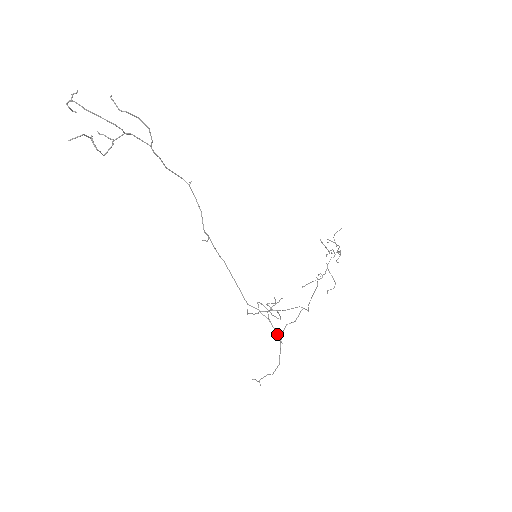
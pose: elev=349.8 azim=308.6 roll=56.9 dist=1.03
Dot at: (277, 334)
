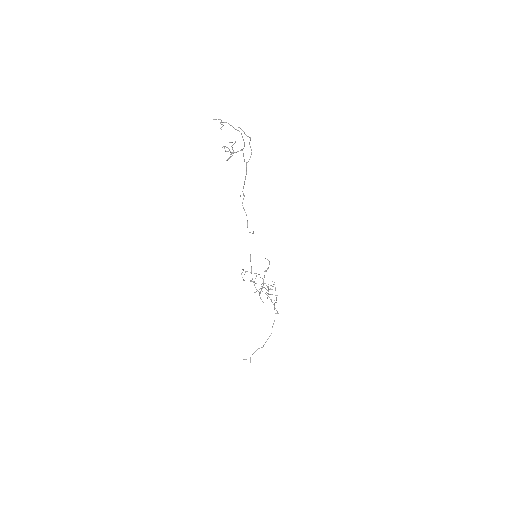
Dot at: occluded
